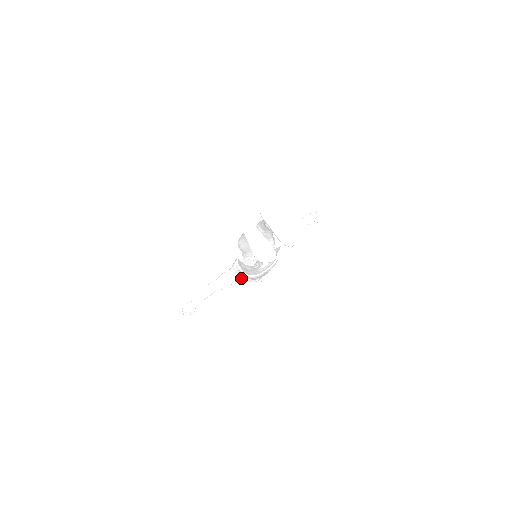
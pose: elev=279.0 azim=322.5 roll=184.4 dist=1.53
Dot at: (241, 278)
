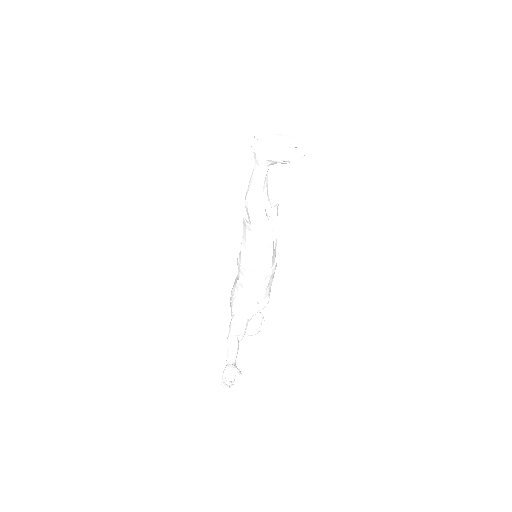
Dot at: (251, 314)
